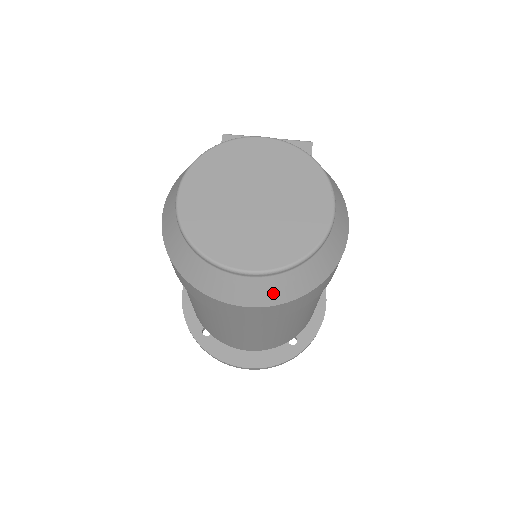
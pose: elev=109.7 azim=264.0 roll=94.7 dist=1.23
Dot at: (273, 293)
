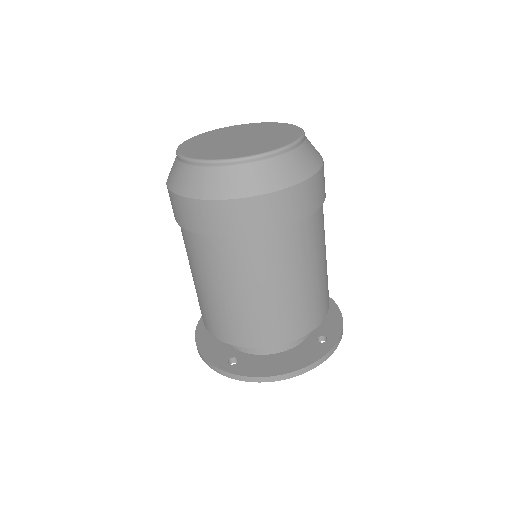
Dot at: (280, 176)
